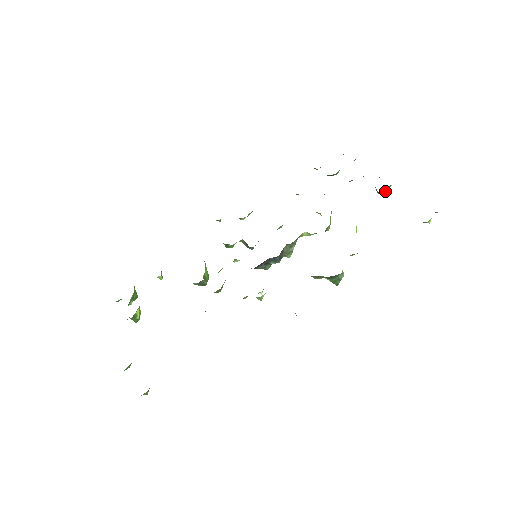
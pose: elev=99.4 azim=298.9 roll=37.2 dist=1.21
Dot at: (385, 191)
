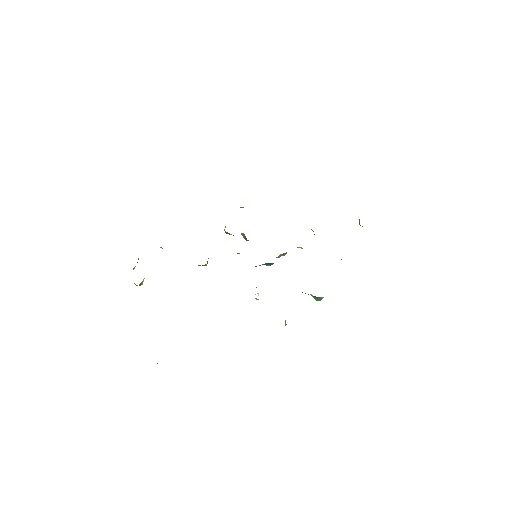
Dot at: occluded
